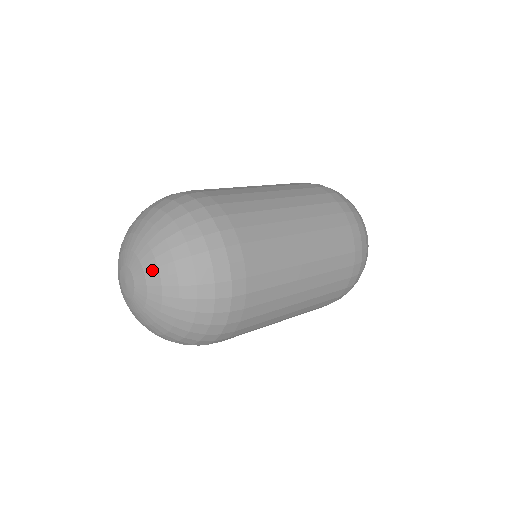
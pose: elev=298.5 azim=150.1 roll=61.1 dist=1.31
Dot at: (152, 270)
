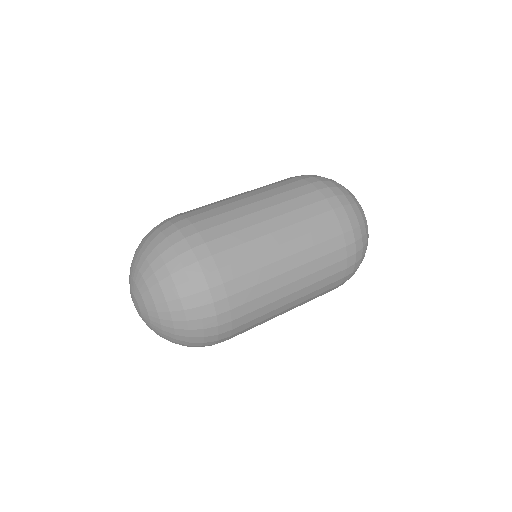
Dot at: (142, 286)
